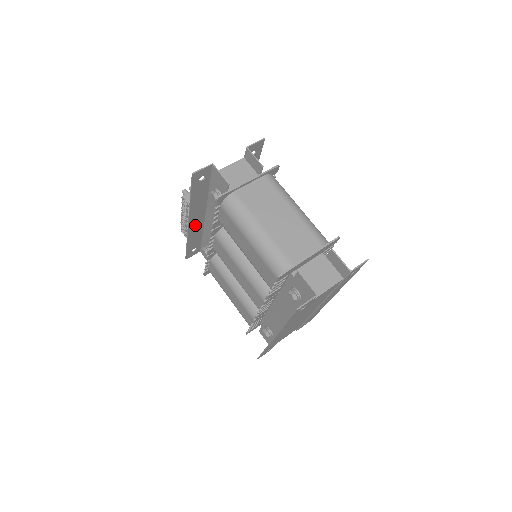
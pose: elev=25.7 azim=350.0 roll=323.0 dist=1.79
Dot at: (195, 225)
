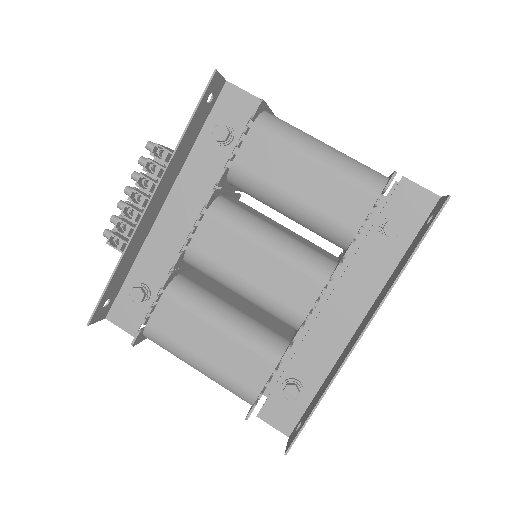
Dot at: (146, 221)
